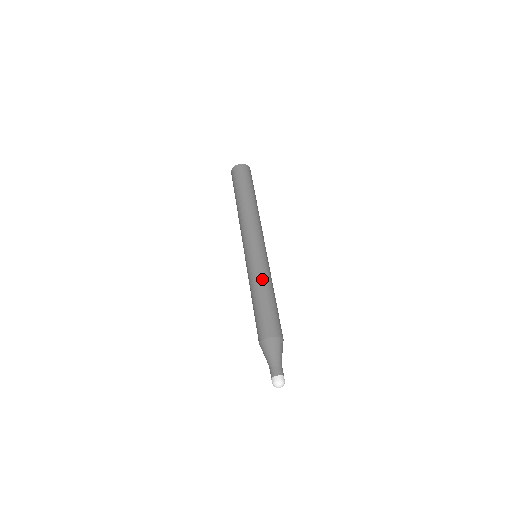
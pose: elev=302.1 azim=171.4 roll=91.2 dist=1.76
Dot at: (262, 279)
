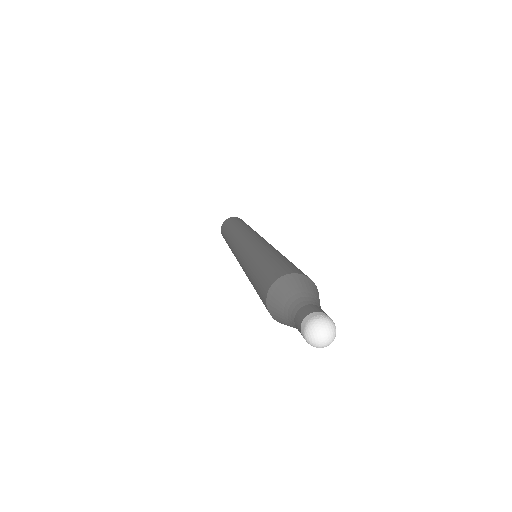
Dot at: (262, 248)
